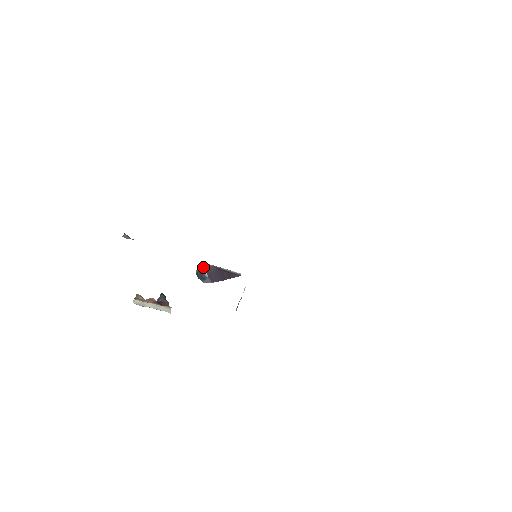
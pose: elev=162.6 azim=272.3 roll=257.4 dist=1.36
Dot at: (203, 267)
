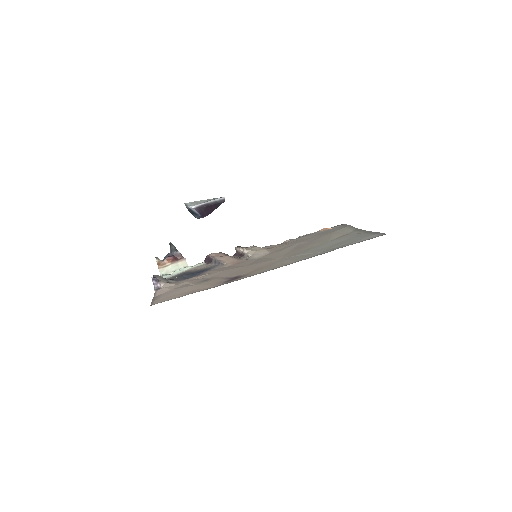
Dot at: (194, 210)
